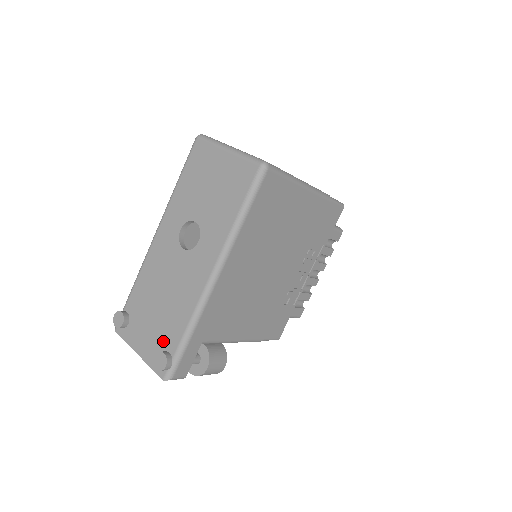
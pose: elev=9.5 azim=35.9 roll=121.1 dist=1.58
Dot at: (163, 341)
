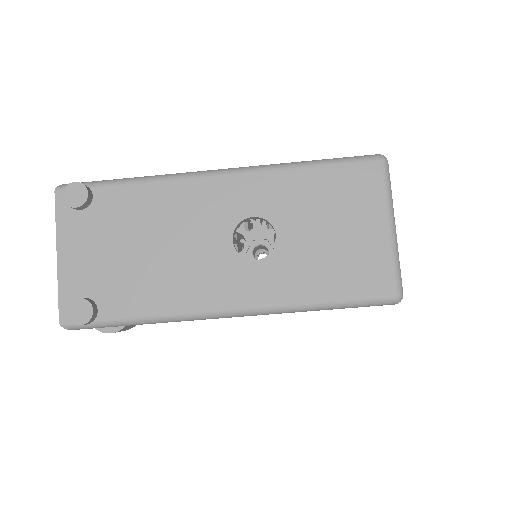
Dot at: (103, 289)
